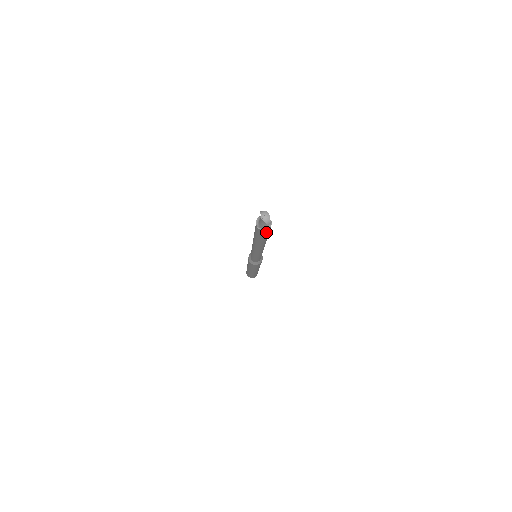
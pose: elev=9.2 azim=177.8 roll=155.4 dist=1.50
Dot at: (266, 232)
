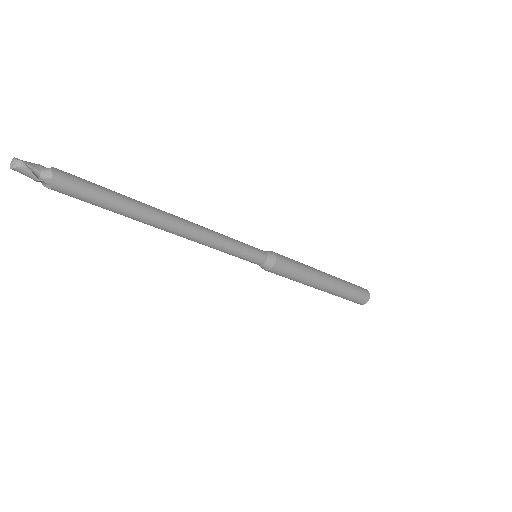
Dot at: (70, 185)
